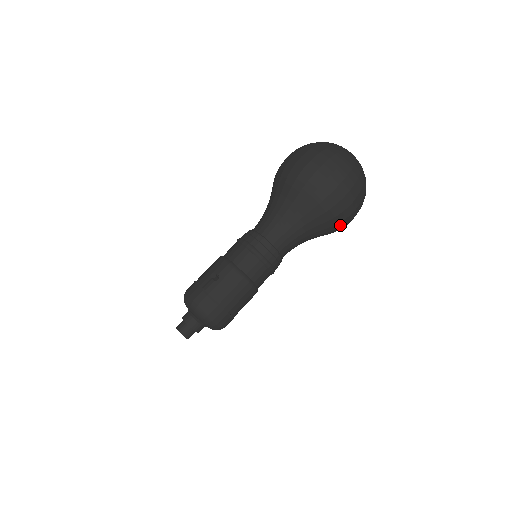
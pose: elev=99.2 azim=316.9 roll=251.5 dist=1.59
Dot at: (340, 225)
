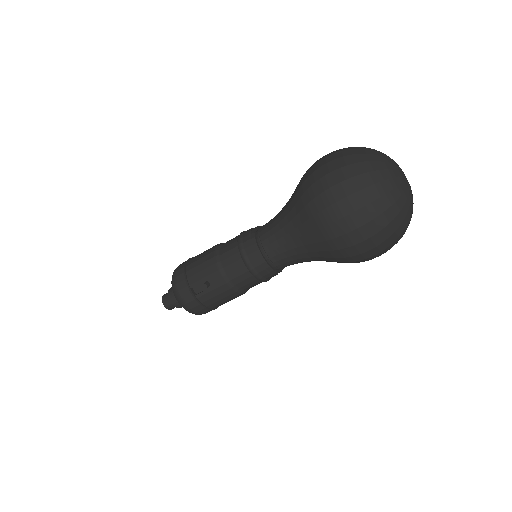
Dot at: occluded
